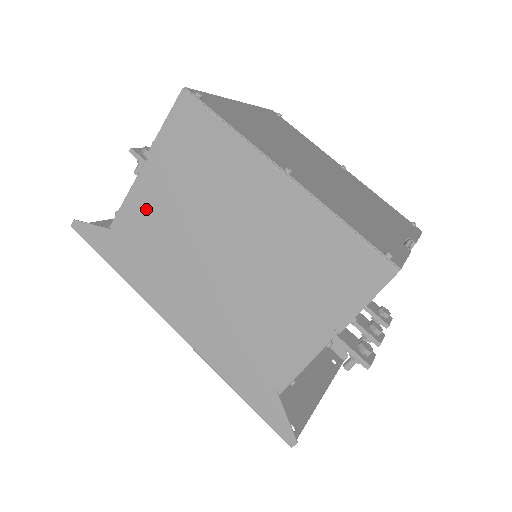
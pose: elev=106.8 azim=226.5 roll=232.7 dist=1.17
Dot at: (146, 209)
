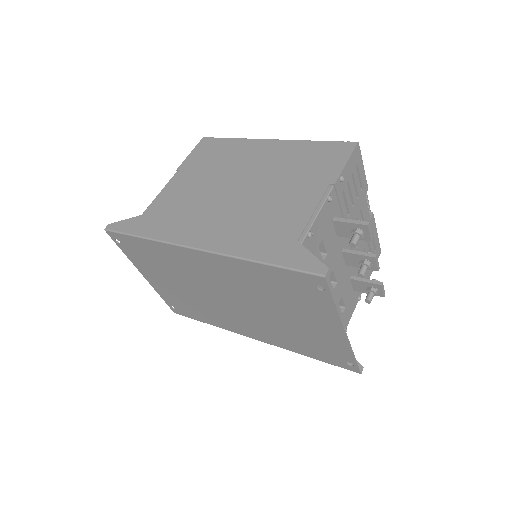
Dot at: (175, 192)
